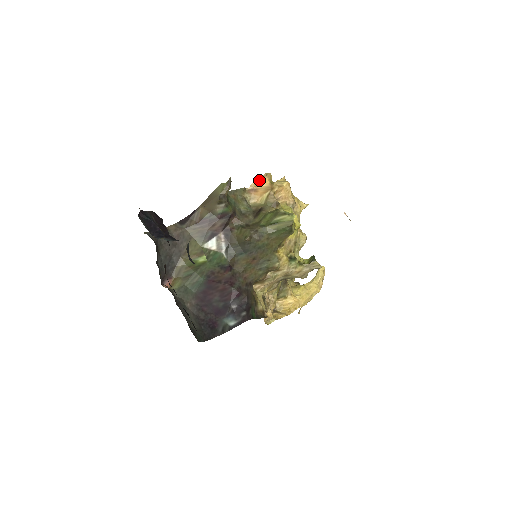
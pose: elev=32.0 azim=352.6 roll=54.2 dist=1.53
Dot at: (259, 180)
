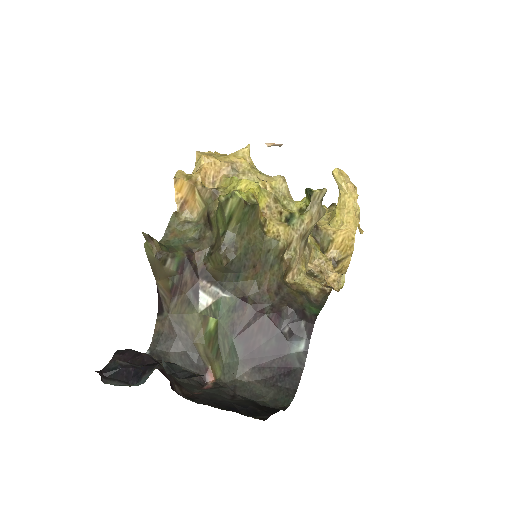
Dot at: (176, 190)
